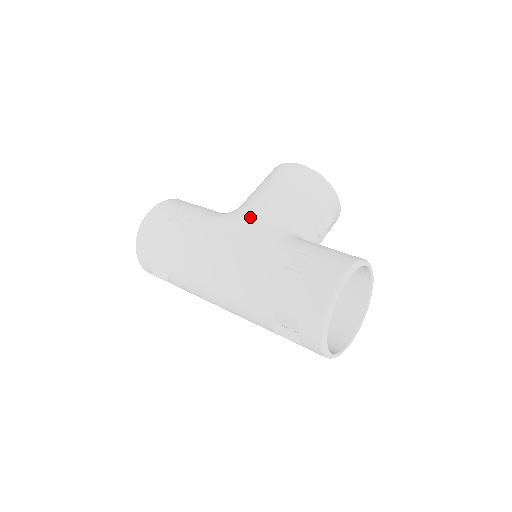
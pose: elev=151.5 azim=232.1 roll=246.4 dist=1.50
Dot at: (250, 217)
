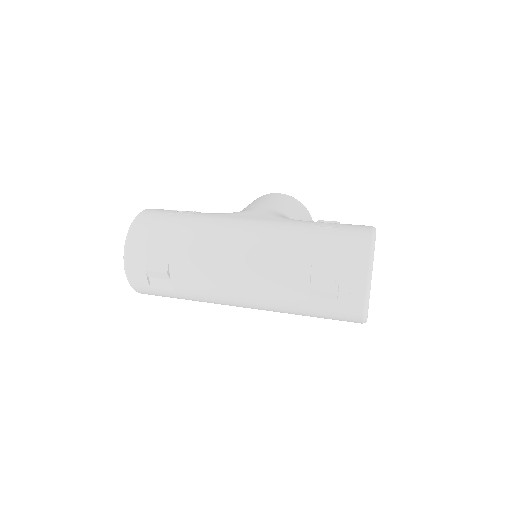
Dot at: (258, 210)
